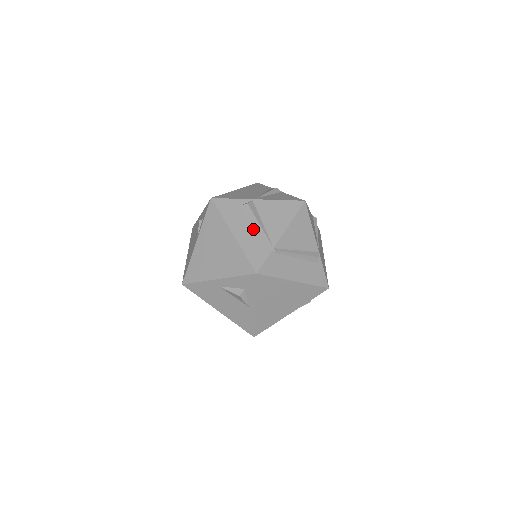
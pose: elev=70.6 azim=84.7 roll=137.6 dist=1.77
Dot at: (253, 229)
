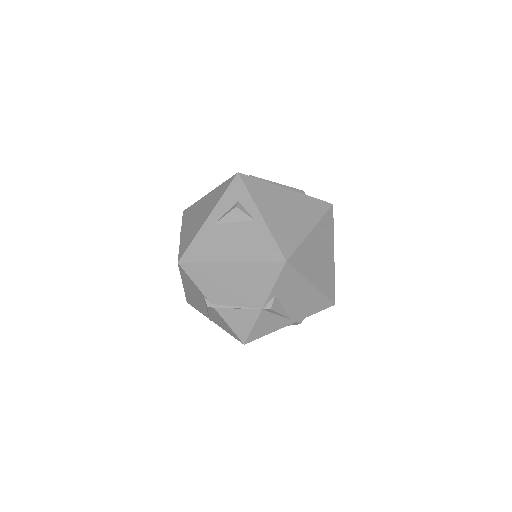
Dot at: occluded
